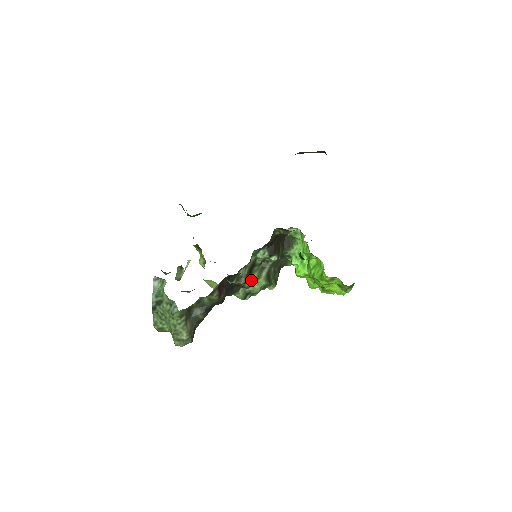
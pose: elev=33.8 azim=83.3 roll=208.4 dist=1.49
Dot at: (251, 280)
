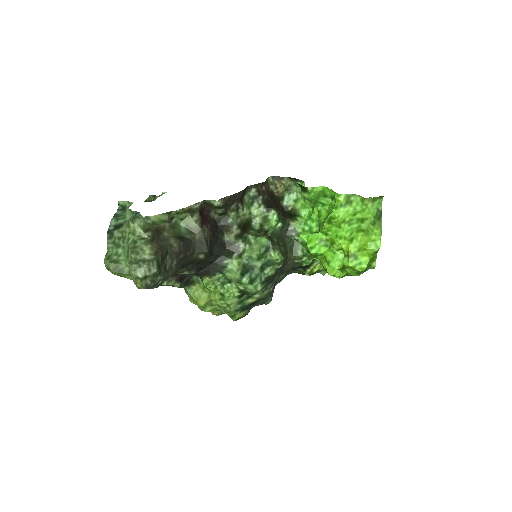
Dot at: (247, 240)
